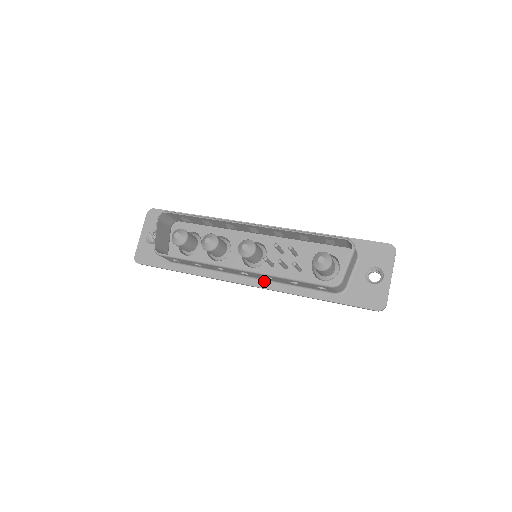
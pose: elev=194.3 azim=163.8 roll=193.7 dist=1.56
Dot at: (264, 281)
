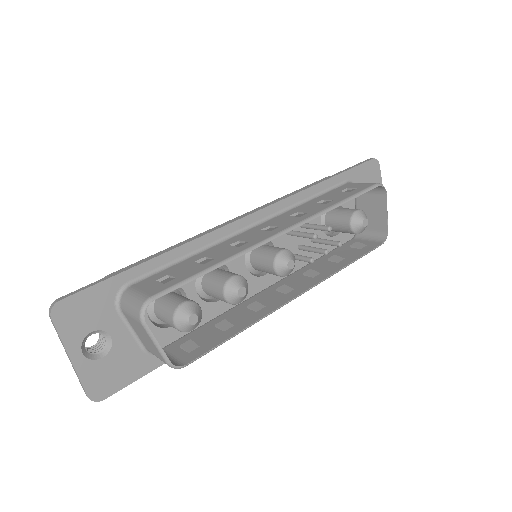
Dot at: occluded
